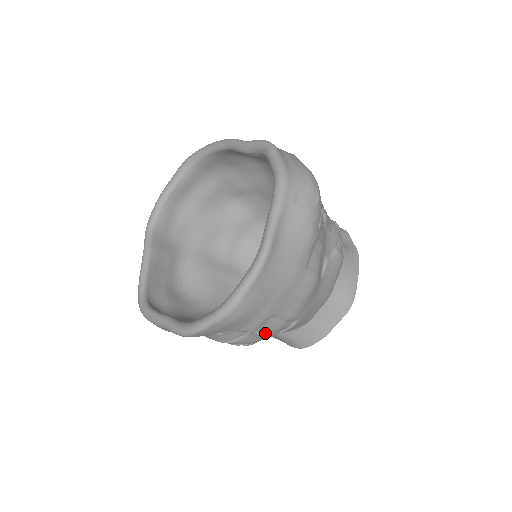
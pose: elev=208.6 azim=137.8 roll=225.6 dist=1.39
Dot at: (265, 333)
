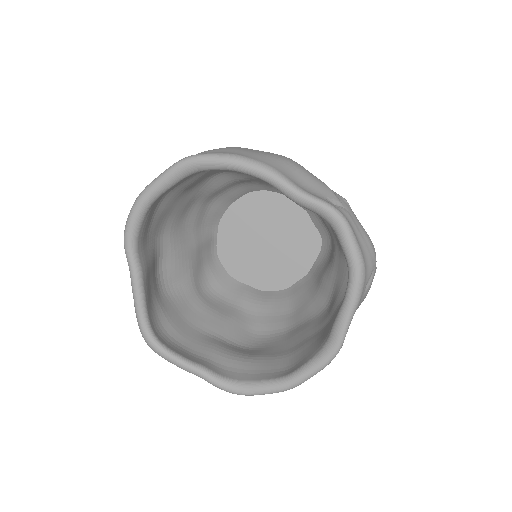
Dot at: occluded
